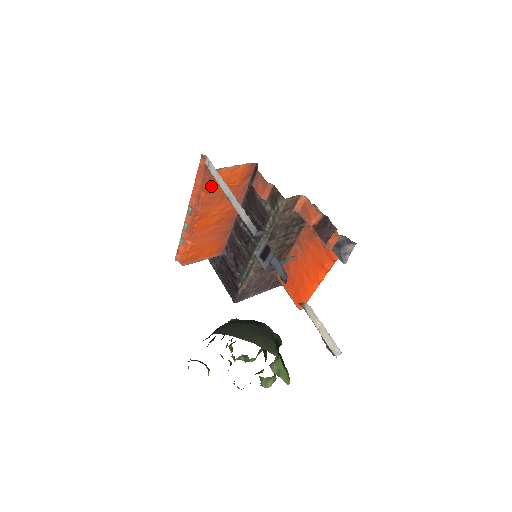
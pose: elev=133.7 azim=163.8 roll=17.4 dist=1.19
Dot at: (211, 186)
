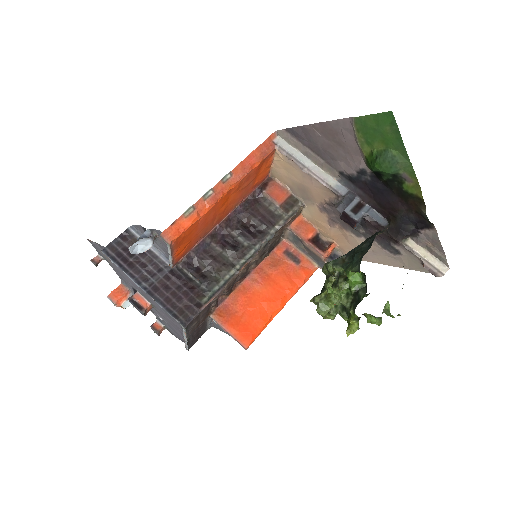
Dot at: (261, 164)
